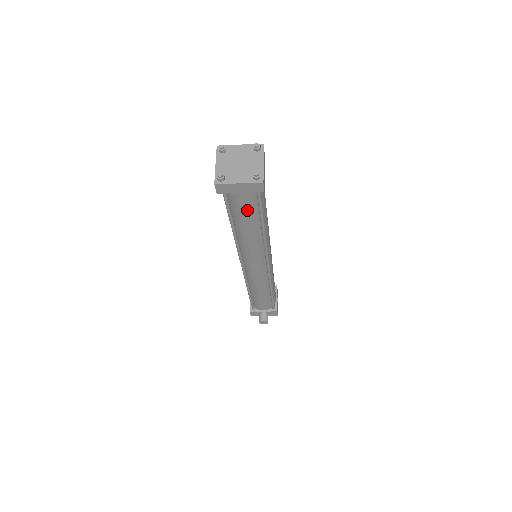
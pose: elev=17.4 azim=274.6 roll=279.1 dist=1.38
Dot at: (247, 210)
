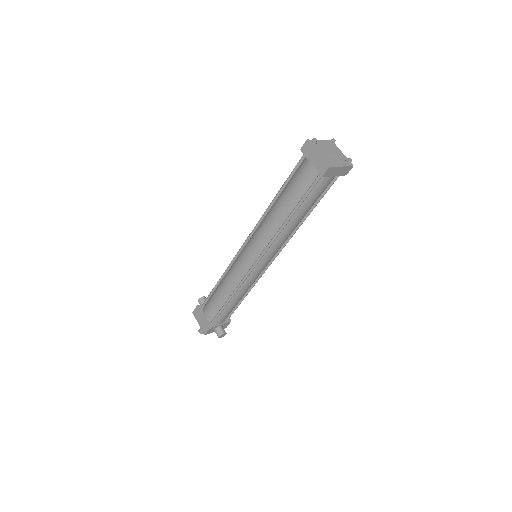
Dot at: (319, 195)
